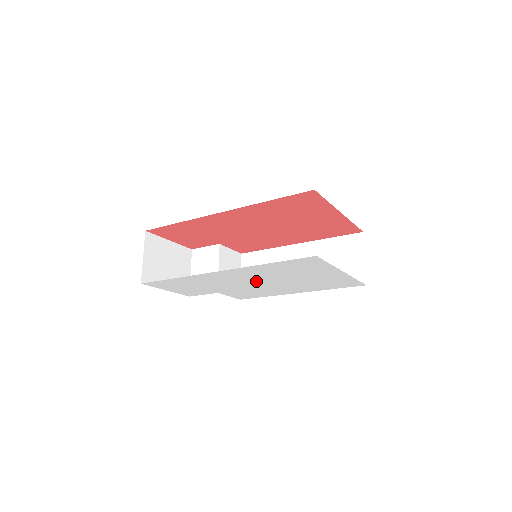
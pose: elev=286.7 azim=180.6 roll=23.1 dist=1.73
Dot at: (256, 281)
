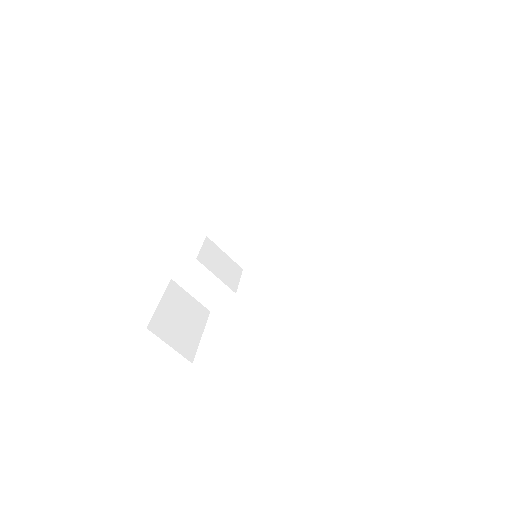
Dot at: occluded
